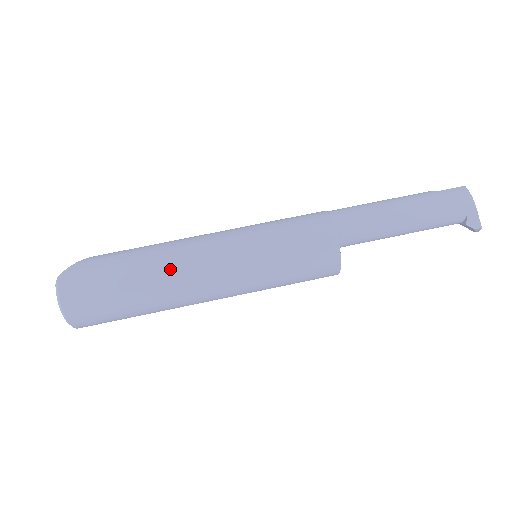
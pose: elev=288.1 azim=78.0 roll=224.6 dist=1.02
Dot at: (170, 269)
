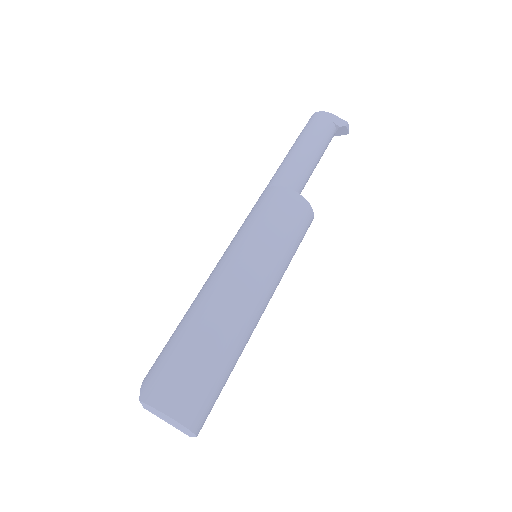
Dot at: (214, 305)
